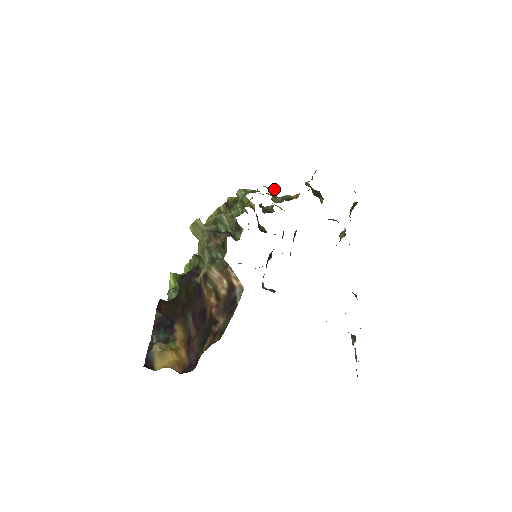
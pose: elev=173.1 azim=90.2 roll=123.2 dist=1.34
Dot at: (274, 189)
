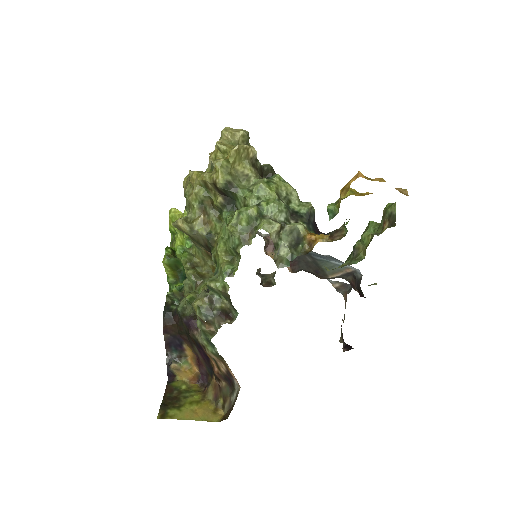
Dot at: (279, 228)
